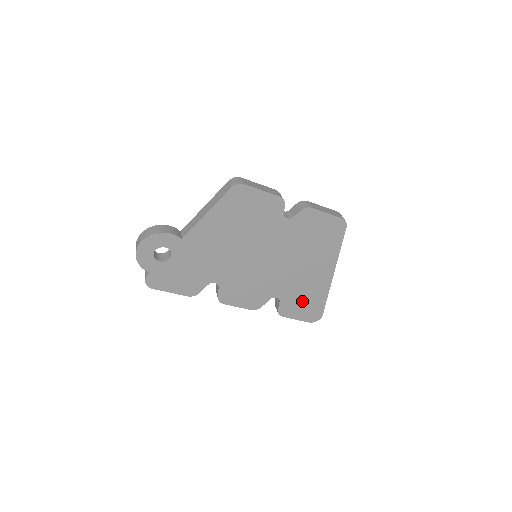
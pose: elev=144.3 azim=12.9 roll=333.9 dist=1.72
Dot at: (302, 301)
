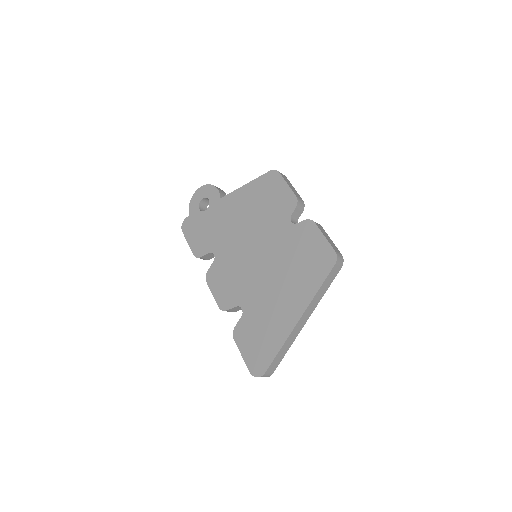
Dot at: (258, 333)
